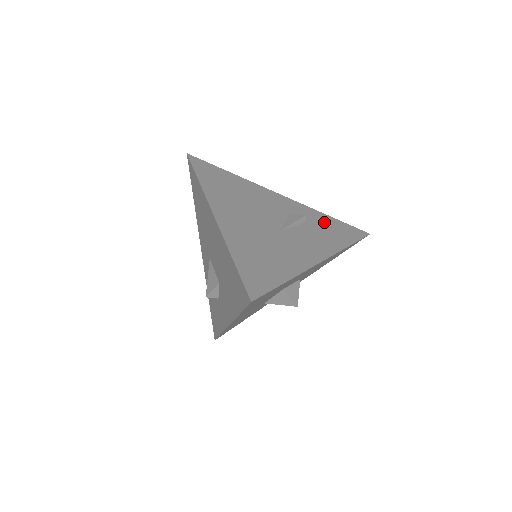
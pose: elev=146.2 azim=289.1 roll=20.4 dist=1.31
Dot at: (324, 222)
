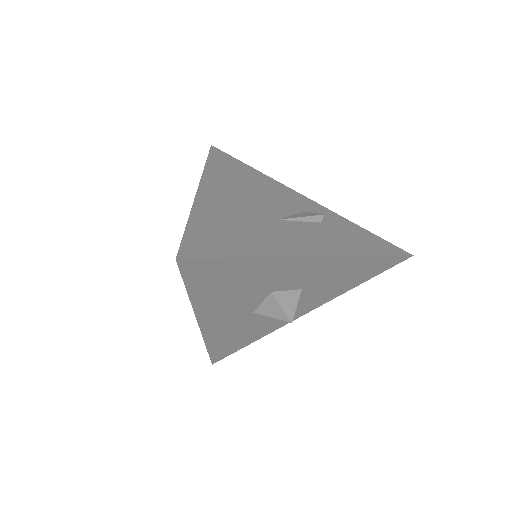
Dot at: (349, 229)
